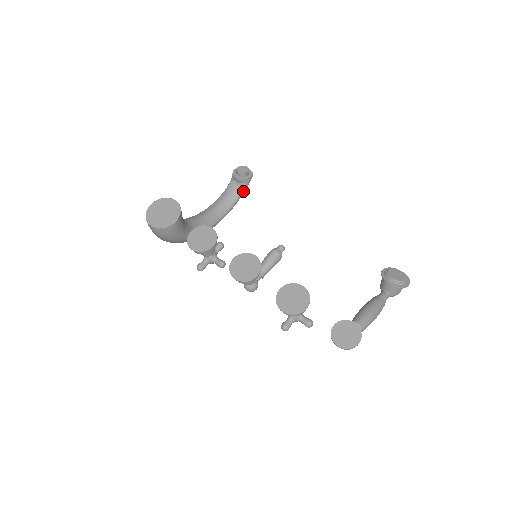
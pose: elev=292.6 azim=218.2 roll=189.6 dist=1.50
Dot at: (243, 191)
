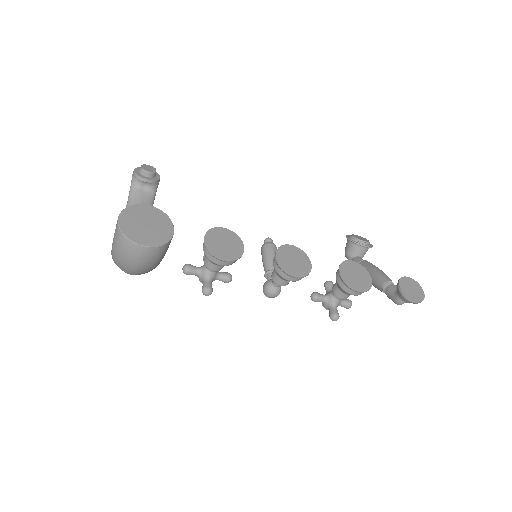
Dot at: (154, 196)
